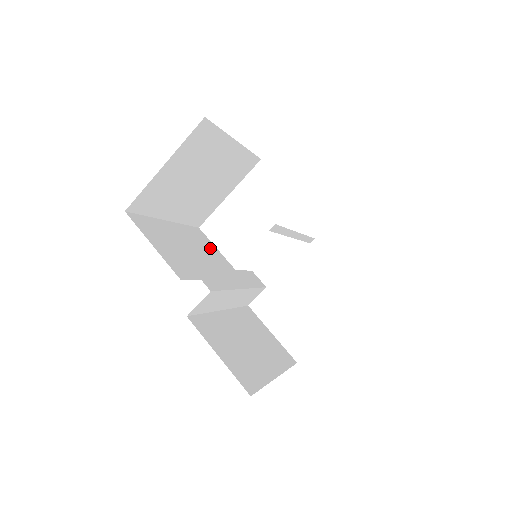
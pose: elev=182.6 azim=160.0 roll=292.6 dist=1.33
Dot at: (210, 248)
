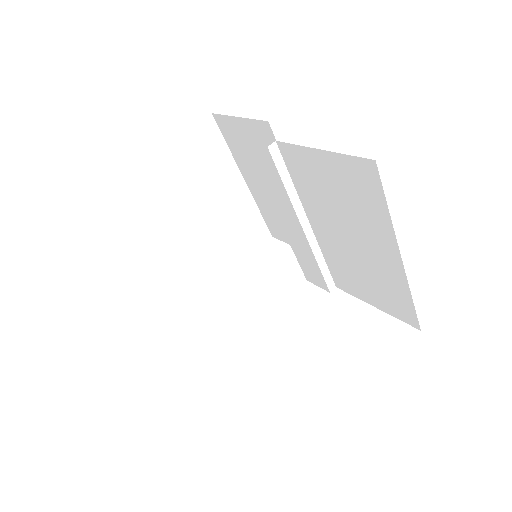
Dot at: occluded
